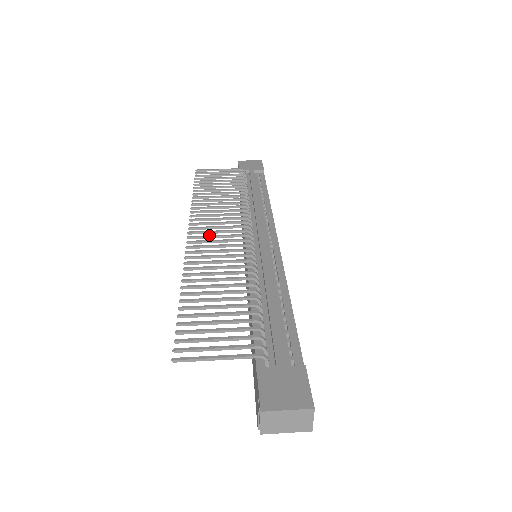
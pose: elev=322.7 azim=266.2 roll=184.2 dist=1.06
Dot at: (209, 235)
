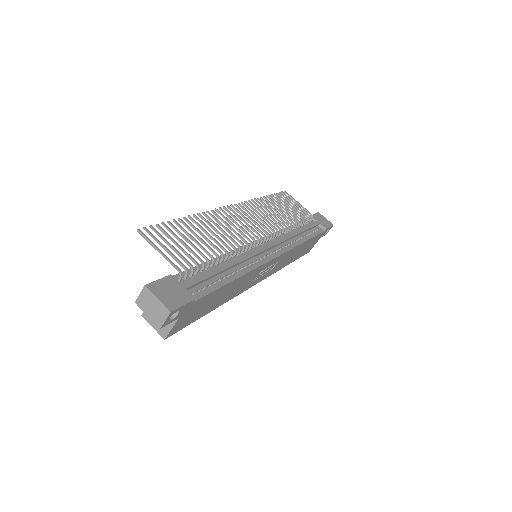
Dot at: (240, 216)
